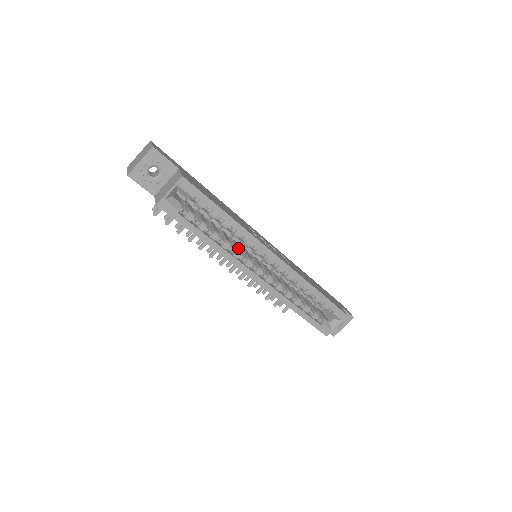
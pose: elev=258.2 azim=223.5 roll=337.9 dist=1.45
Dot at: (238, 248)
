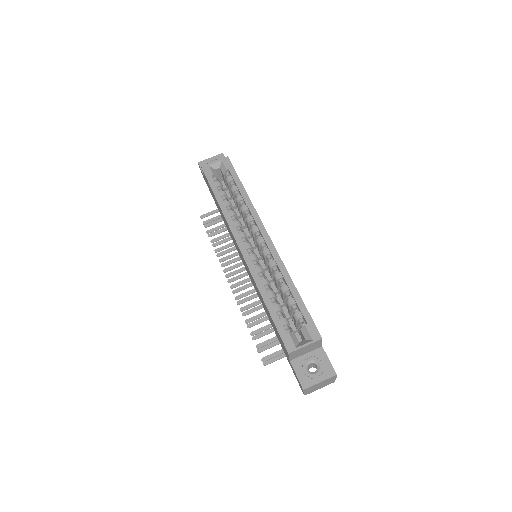
Dot at: (241, 224)
